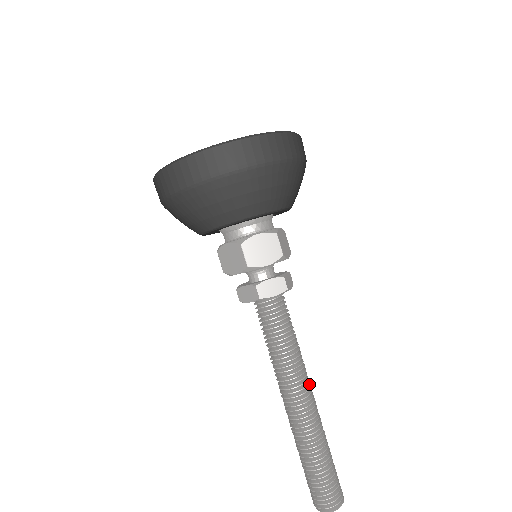
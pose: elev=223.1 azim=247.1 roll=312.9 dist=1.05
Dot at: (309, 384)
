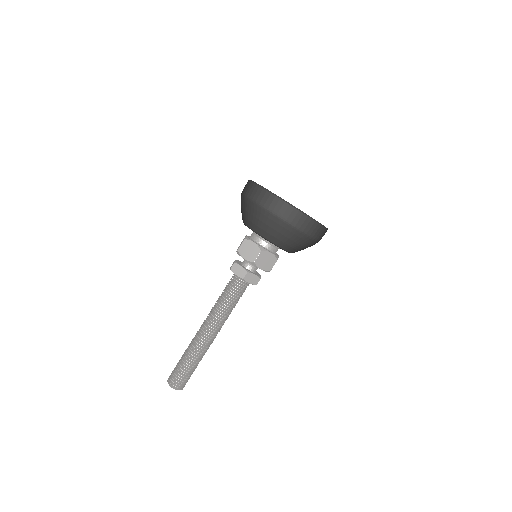
Dot at: occluded
